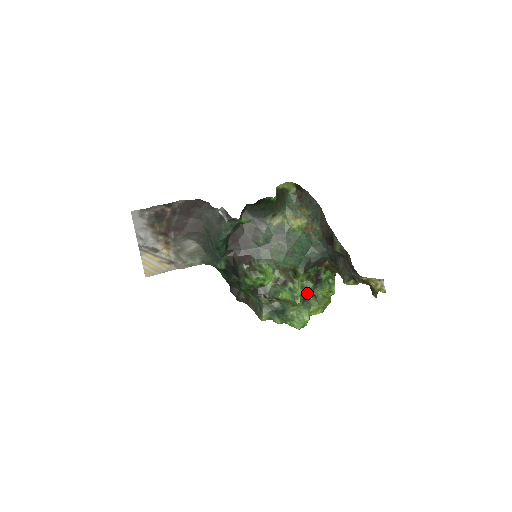
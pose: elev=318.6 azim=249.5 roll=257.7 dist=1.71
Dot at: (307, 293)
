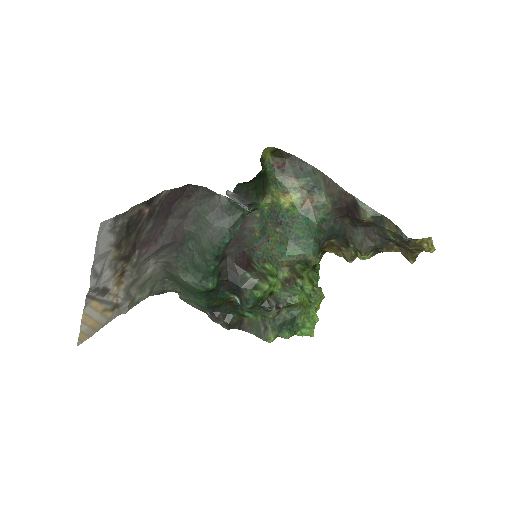
Dot at: (313, 287)
